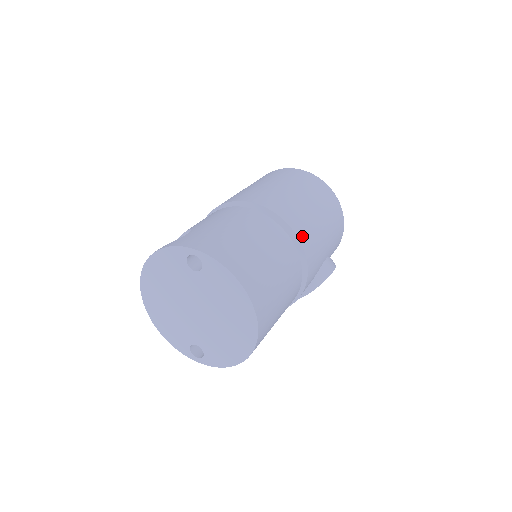
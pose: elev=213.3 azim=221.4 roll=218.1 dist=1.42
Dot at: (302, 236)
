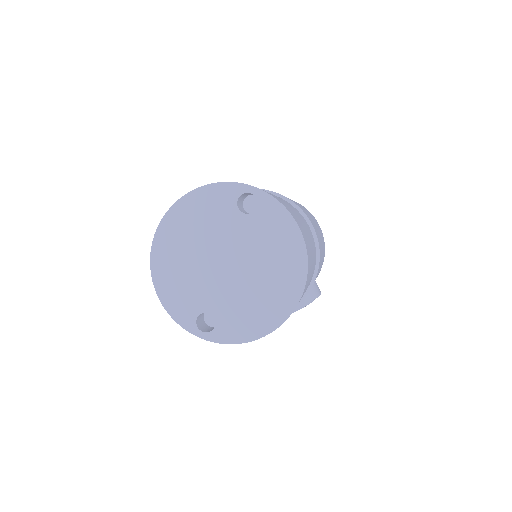
Dot at: (317, 235)
